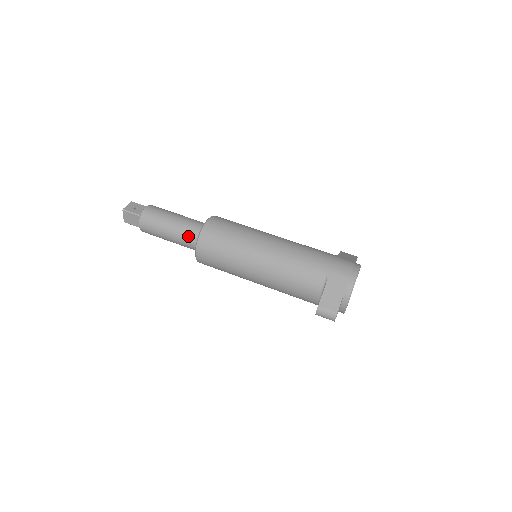
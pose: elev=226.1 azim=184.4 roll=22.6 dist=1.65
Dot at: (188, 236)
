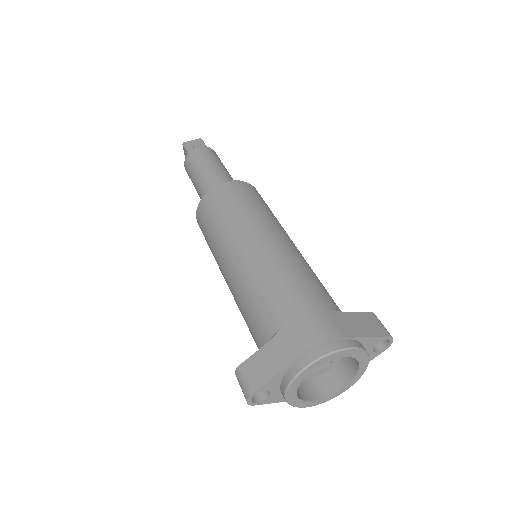
Dot at: occluded
